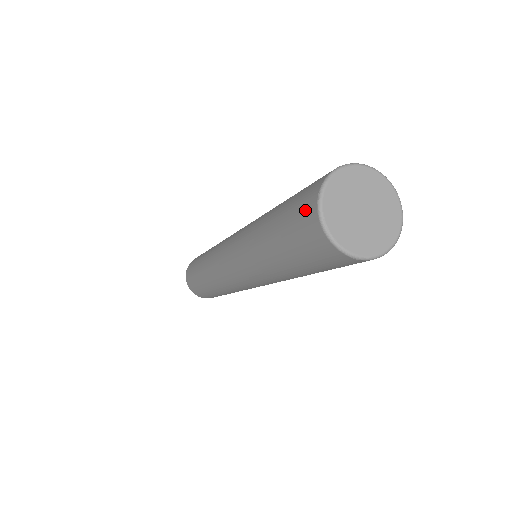
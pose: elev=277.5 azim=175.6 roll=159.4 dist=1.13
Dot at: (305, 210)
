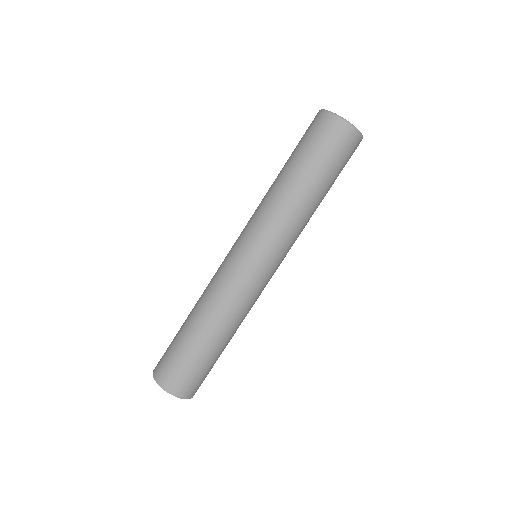
Dot at: (322, 124)
